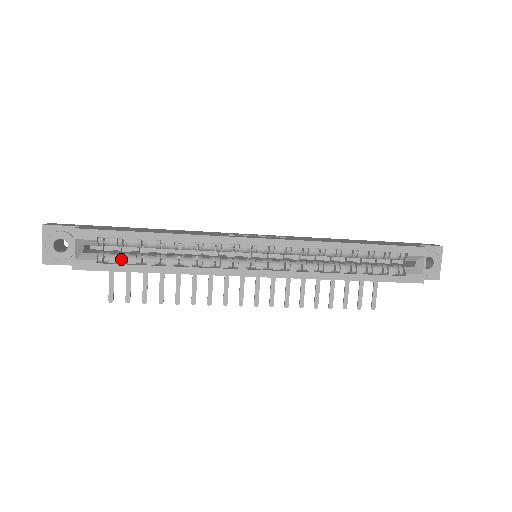
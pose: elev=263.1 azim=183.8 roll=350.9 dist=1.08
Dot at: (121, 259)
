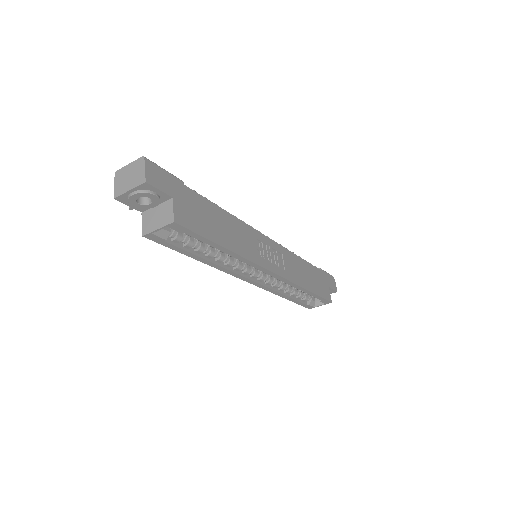
Dot at: (182, 241)
